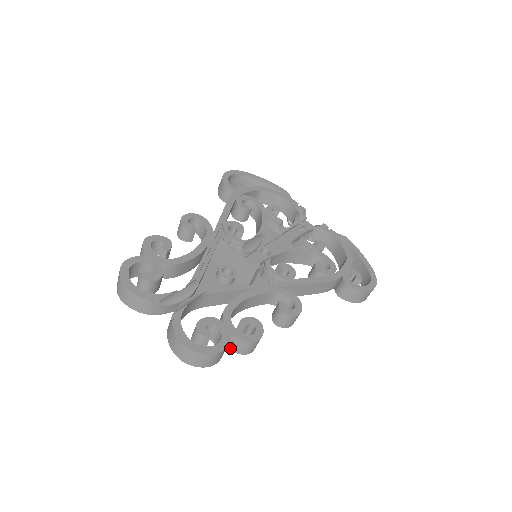
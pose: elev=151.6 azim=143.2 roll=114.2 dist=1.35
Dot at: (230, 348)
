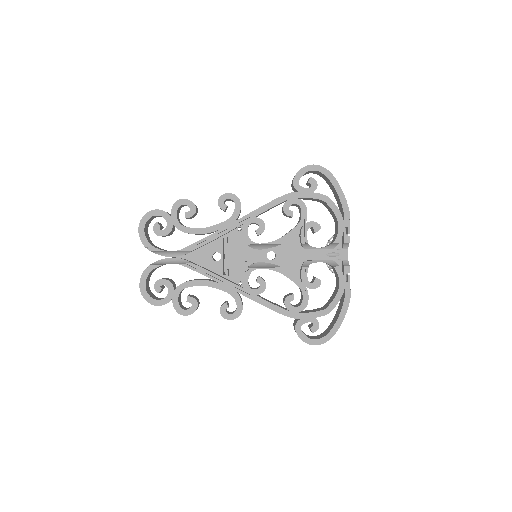
Dot at: occluded
